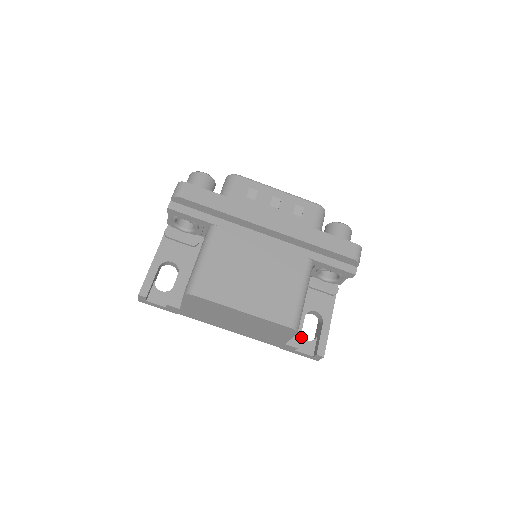
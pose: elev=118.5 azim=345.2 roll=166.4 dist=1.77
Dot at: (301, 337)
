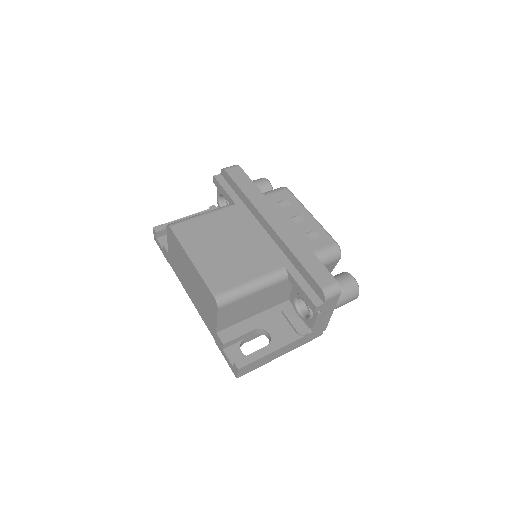
Dot at: (239, 345)
